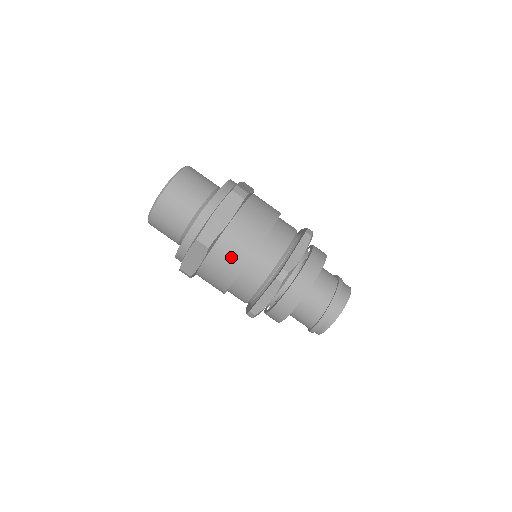
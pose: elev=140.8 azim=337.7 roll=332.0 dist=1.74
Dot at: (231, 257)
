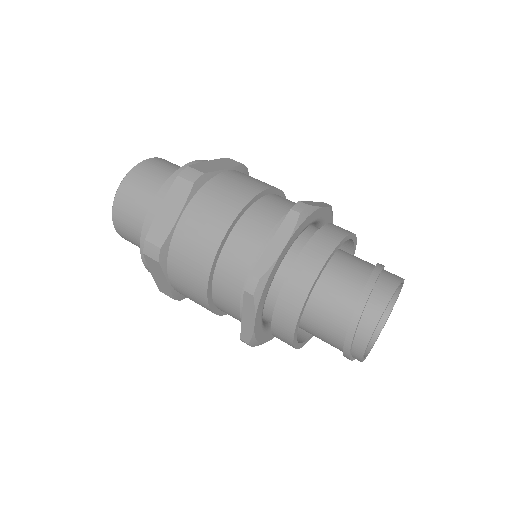
Dot at: (190, 268)
